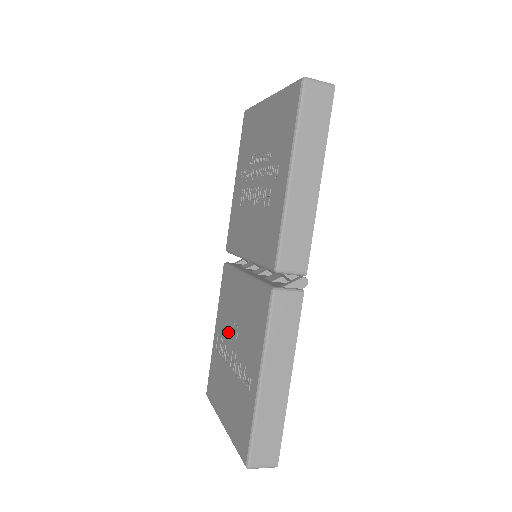
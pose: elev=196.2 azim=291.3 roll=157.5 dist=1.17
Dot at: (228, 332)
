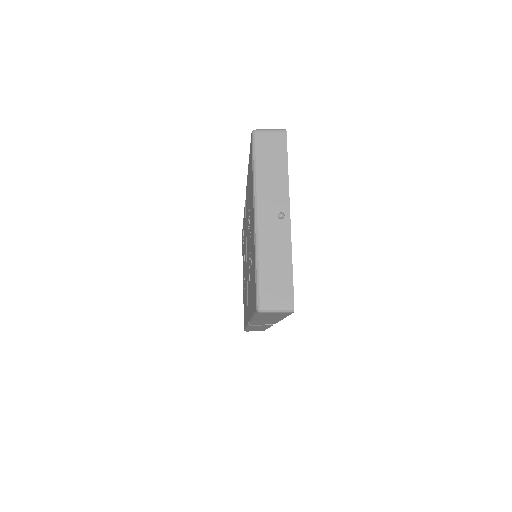
Dot at: (244, 253)
